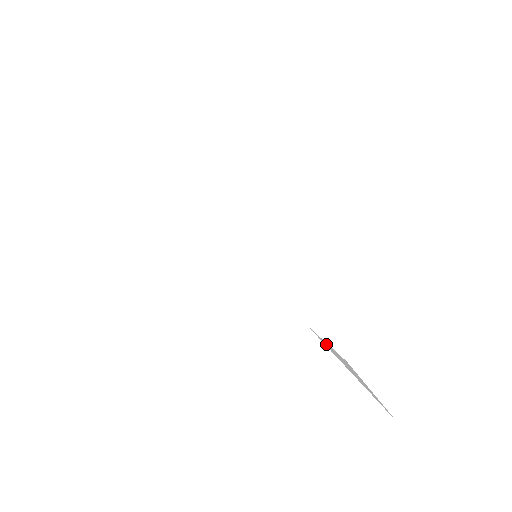
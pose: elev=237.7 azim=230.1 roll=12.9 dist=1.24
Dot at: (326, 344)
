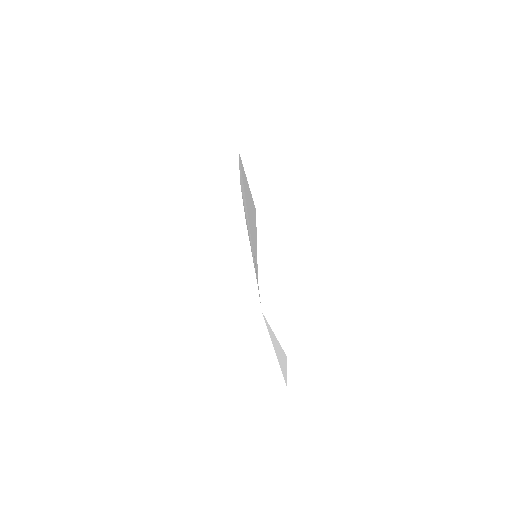
Dot at: (271, 332)
